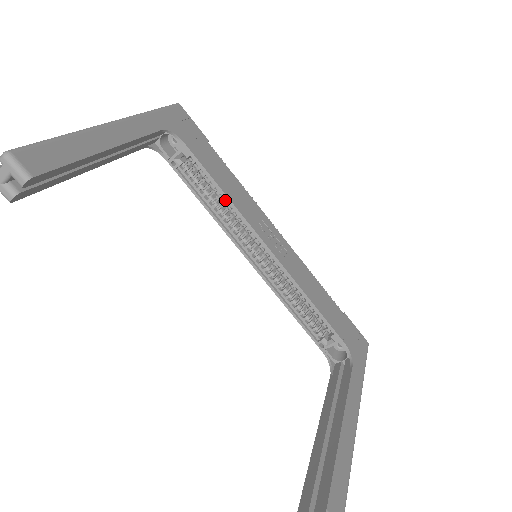
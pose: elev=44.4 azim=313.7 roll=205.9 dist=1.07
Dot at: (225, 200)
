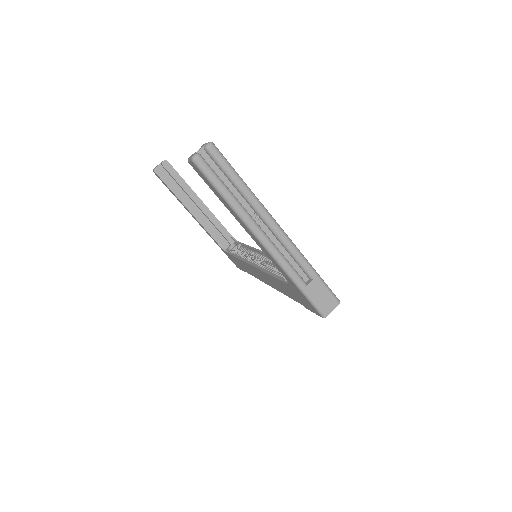
Dot at: occluded
